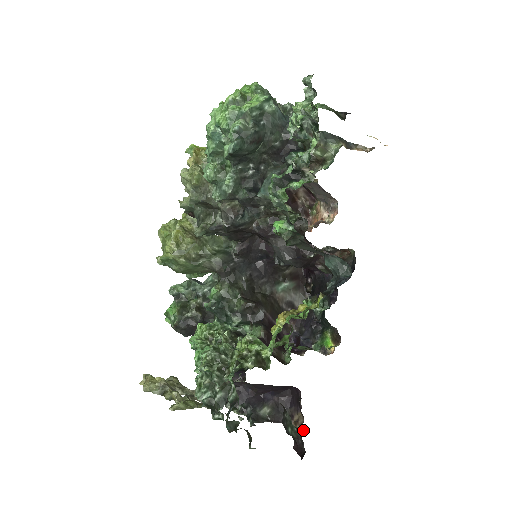
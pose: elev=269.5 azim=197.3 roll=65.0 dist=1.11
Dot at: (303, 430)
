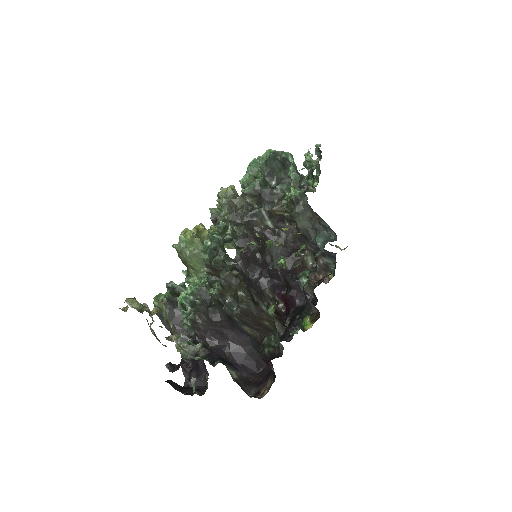
Dot at: (275, 377)
